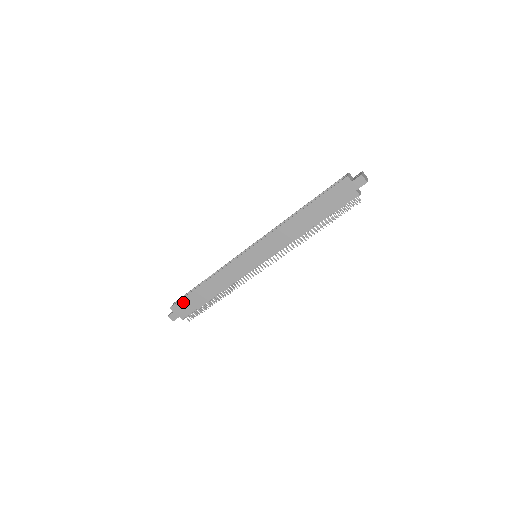
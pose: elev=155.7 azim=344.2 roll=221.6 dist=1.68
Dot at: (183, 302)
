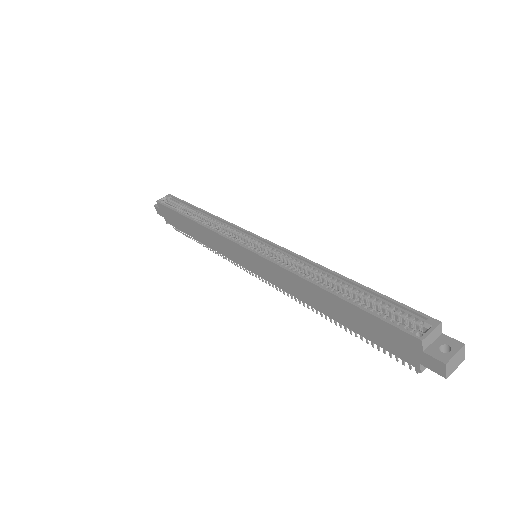
Dot at: (169, 211)
